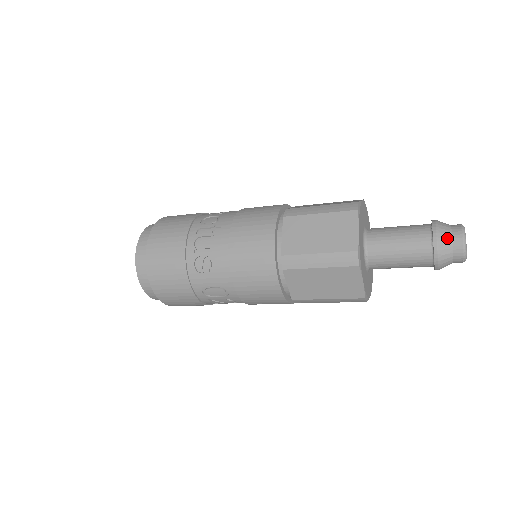
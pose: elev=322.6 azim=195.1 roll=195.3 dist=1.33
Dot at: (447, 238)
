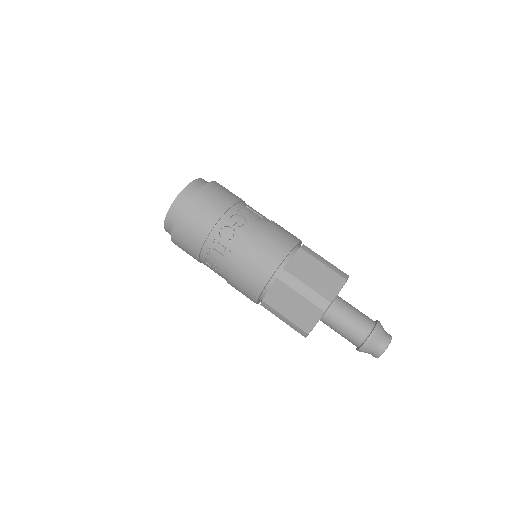
Dot at: (371, 349)
